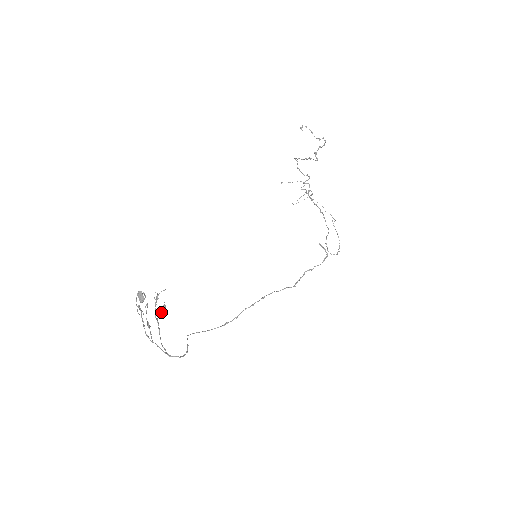
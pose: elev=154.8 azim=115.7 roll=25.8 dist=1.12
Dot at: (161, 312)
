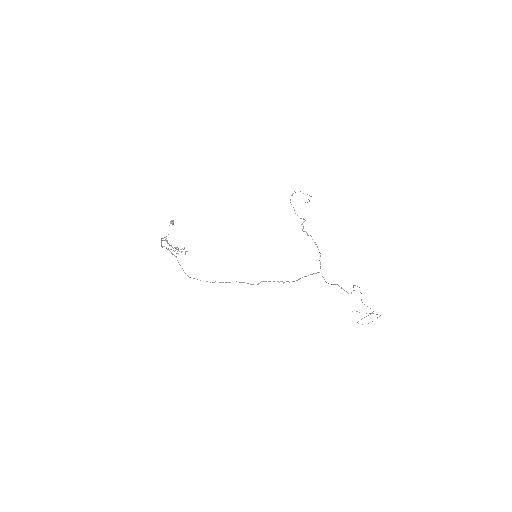
Dot at: occluded
